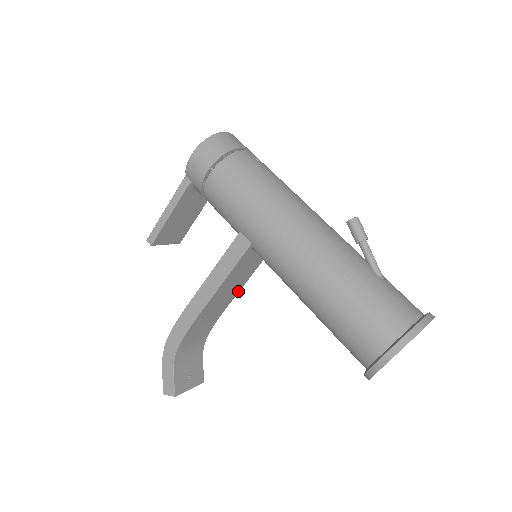
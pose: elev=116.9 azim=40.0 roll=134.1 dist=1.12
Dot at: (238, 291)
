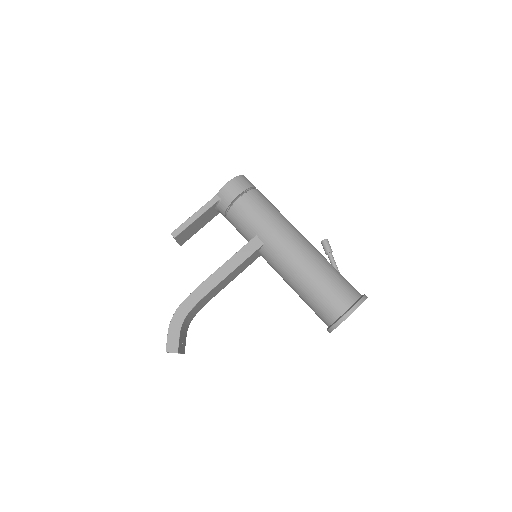
Dot at: occluded
